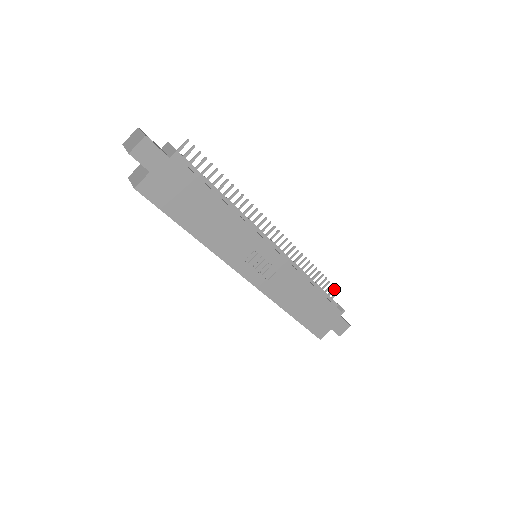
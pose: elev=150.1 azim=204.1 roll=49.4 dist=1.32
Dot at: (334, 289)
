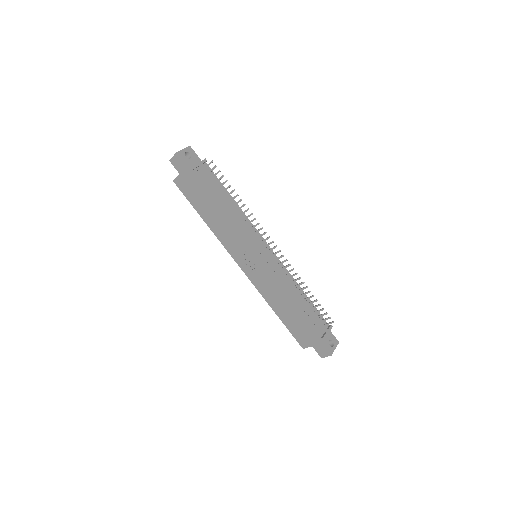
Dot at: (329, 318)
